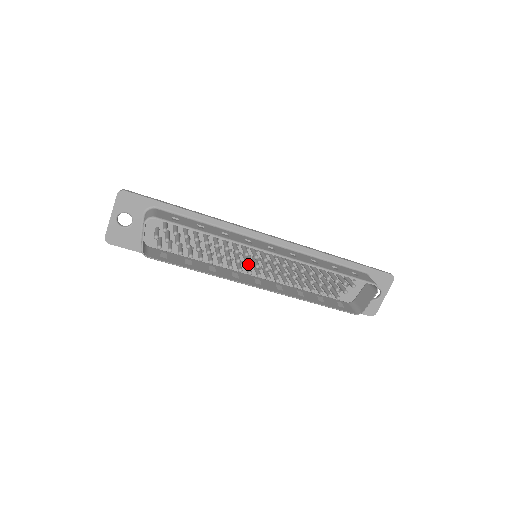
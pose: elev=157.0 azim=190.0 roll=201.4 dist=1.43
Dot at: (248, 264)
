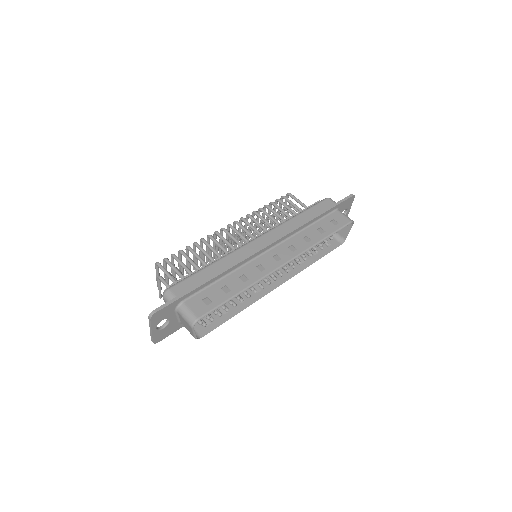
Dot at: (267, 281)
